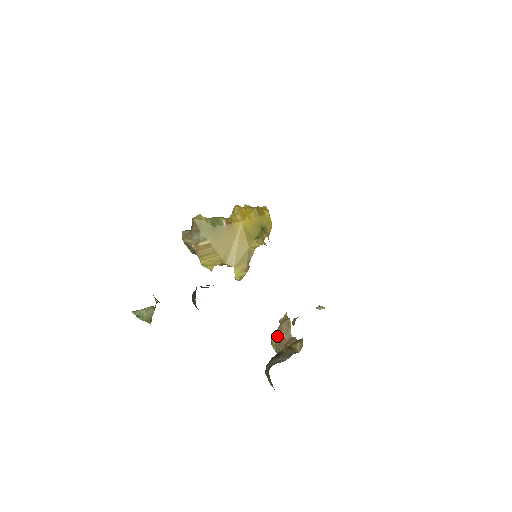
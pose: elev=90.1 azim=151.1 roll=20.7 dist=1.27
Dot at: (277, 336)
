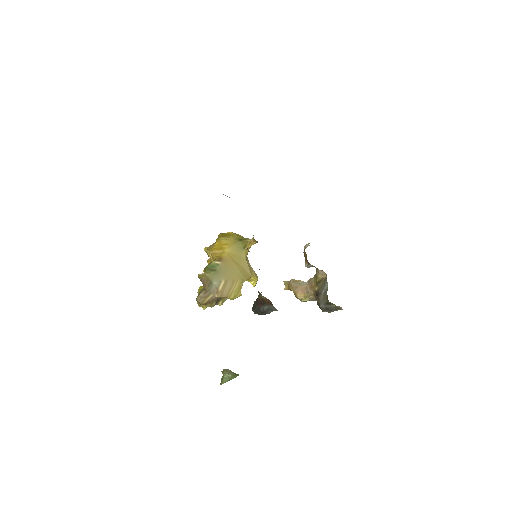
Dot at: (299, 293)
